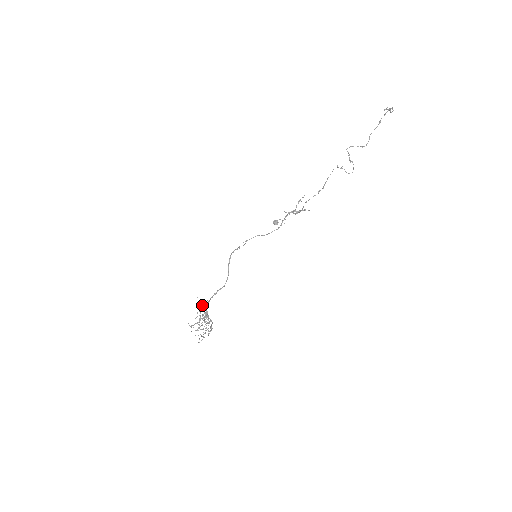
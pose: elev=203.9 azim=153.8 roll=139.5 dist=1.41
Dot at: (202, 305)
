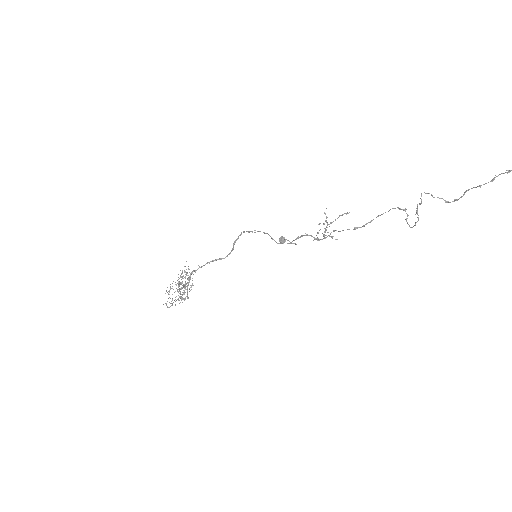
Dot at: occluded
